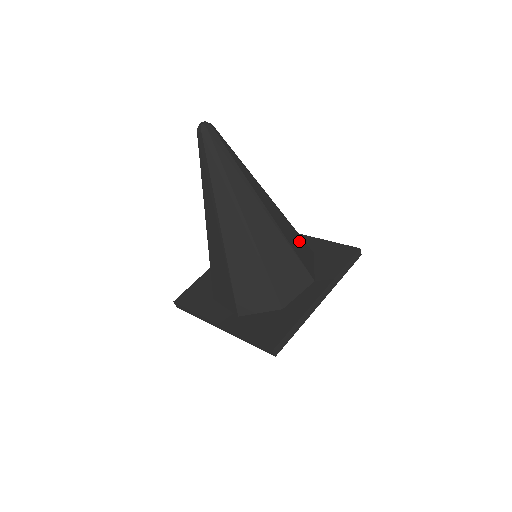
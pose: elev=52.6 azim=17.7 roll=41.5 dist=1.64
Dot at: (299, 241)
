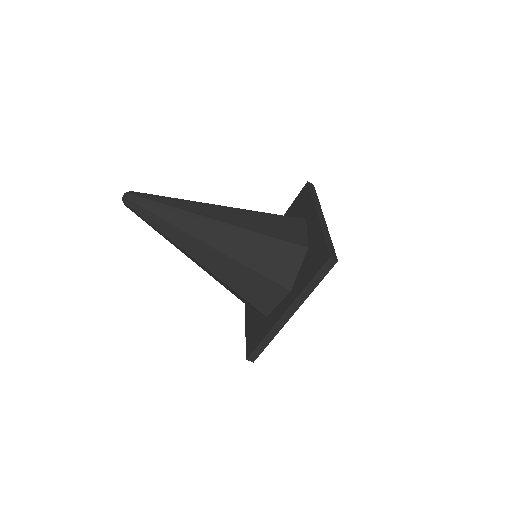
Dot at: (273, 250)
